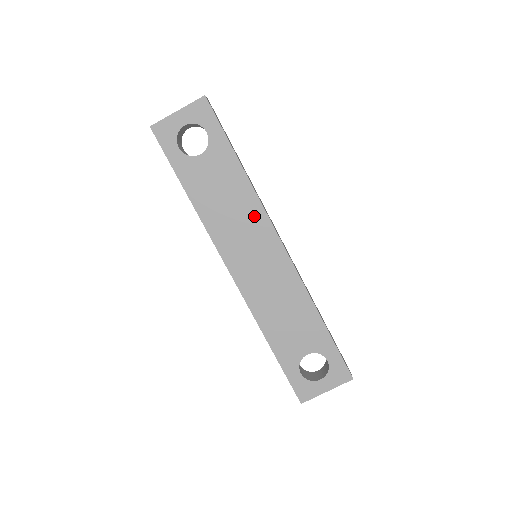
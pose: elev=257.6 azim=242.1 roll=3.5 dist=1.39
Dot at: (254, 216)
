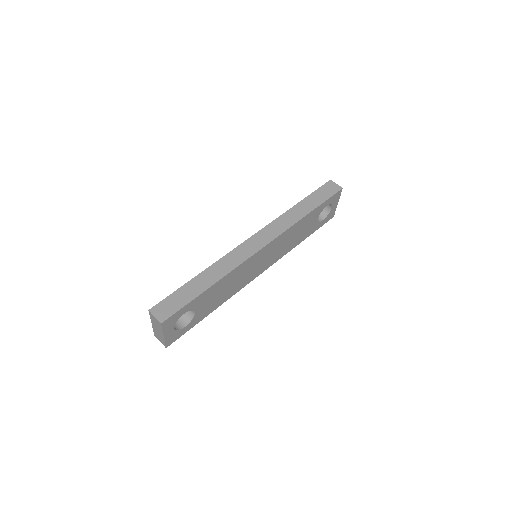
Dot at: (242, 269)
